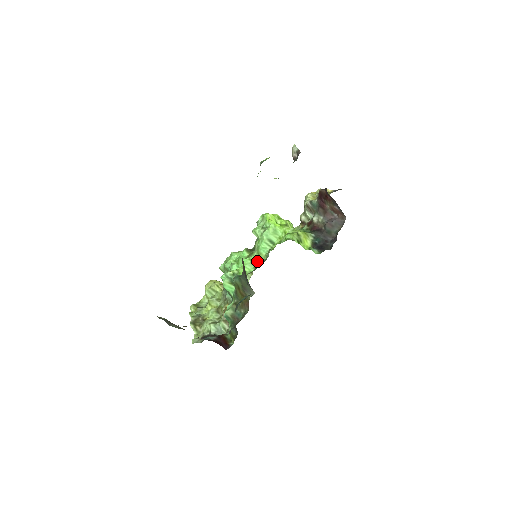
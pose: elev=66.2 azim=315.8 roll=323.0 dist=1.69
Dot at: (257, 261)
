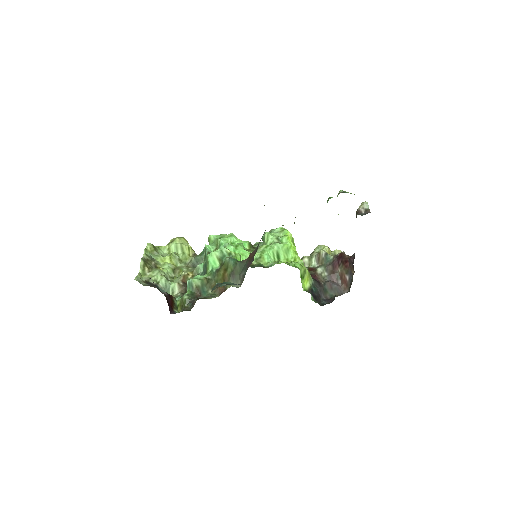
Dot at: (255, 261)
